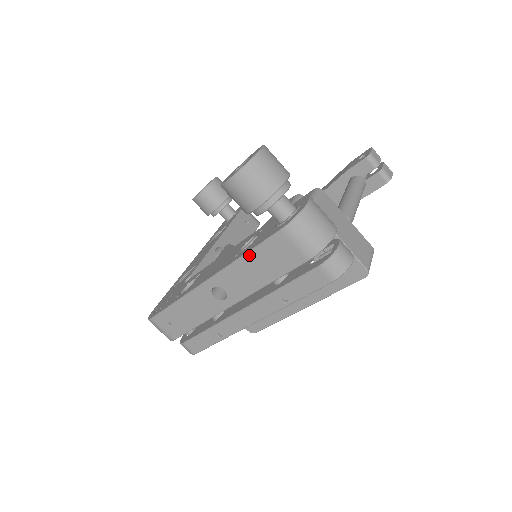
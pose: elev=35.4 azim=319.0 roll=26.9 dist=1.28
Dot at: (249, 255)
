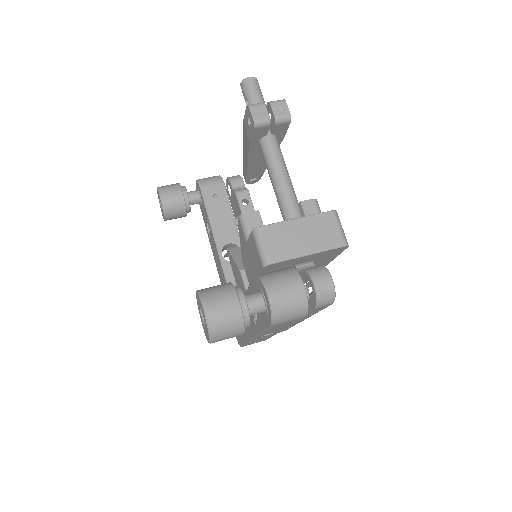
Dot at: occluded
